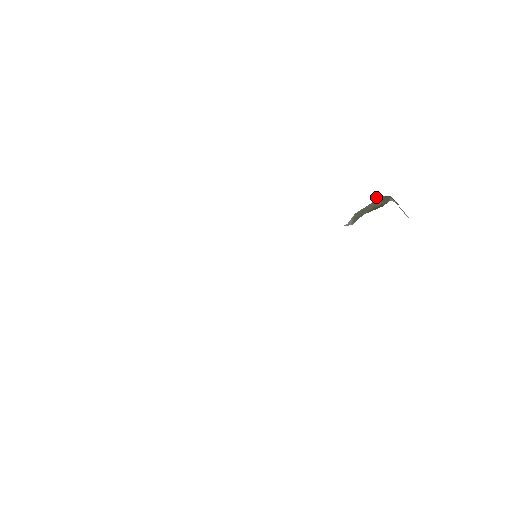
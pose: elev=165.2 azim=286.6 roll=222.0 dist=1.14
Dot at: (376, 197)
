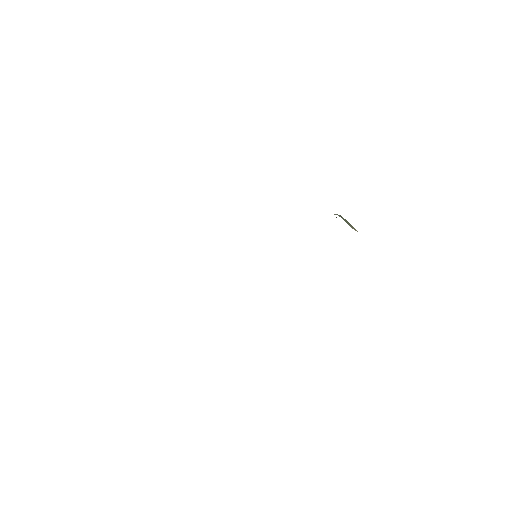
Dot at: occluded
